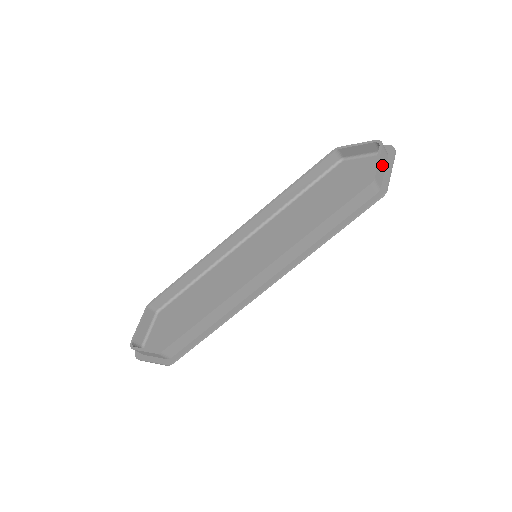
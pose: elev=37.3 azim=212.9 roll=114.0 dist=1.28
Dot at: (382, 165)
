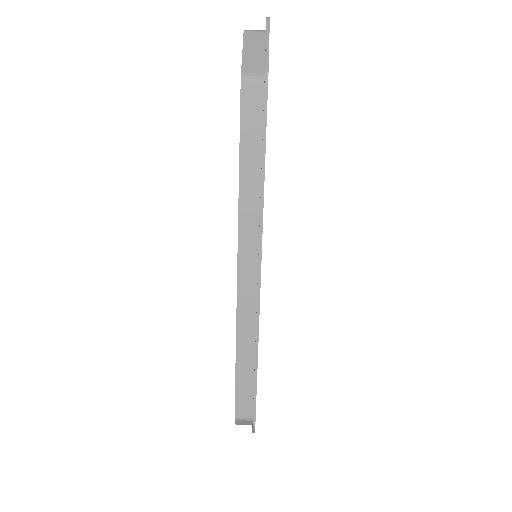
Dot at: (255, 51)
